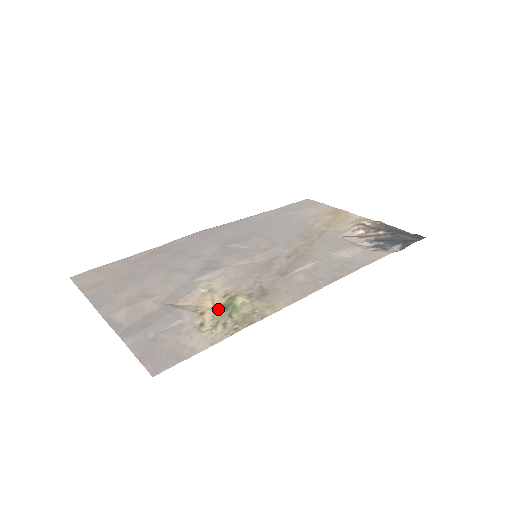
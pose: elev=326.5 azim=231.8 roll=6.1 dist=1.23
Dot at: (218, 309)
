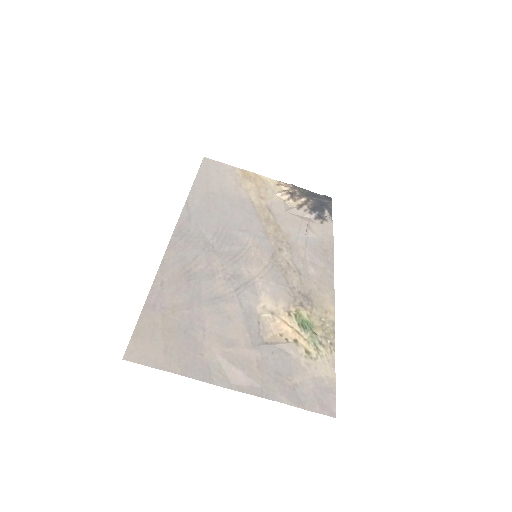
Dot at: (301, 331)
